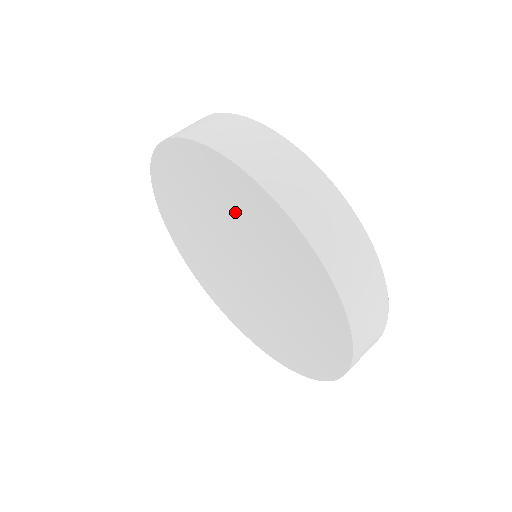
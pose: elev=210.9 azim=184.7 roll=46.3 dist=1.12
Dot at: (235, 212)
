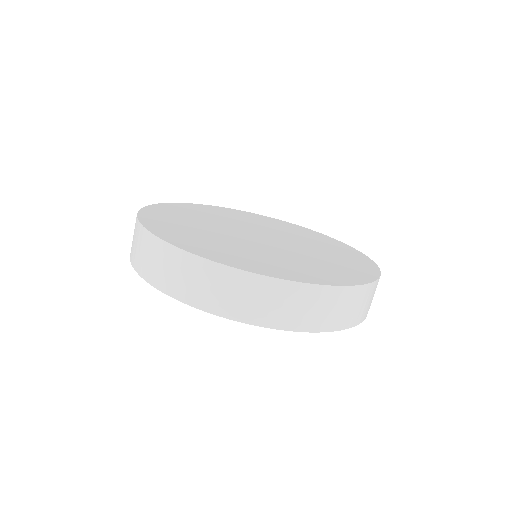
Dot at: occluded
